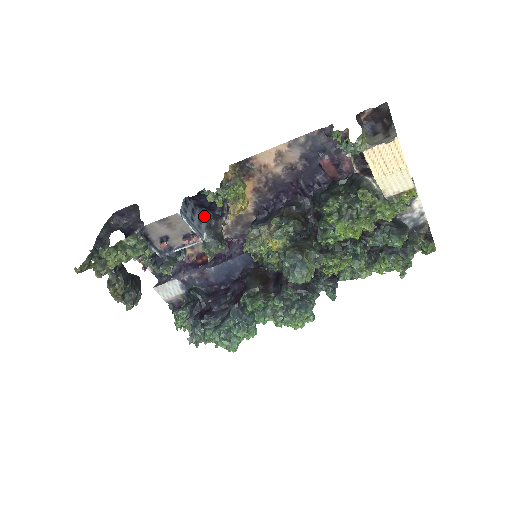
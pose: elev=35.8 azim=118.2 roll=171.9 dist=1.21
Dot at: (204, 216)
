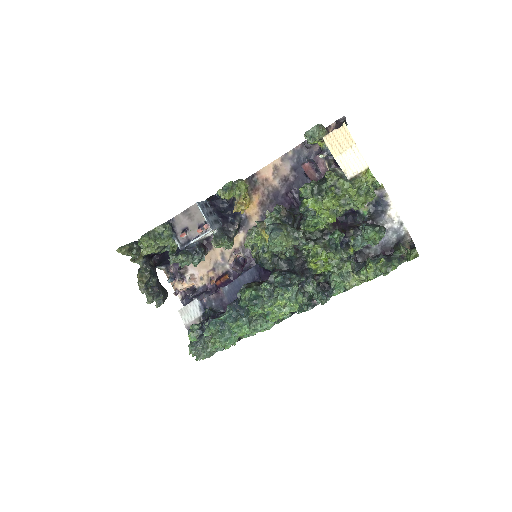
Dot at: (220, 223)
